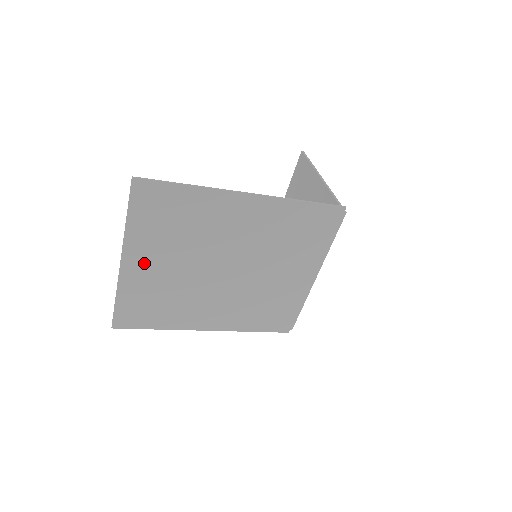
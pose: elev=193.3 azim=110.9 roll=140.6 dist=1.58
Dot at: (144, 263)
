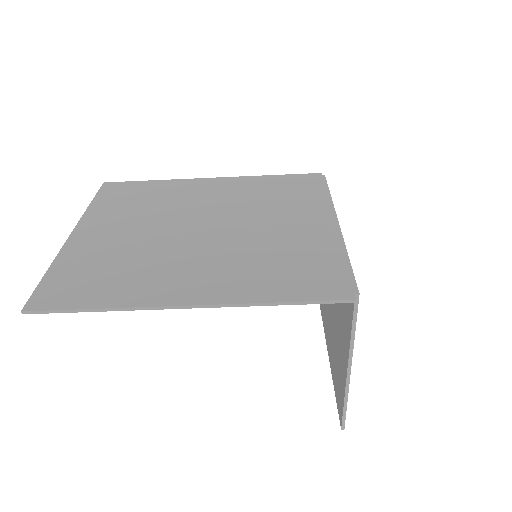
Dot at: (99, 232)
